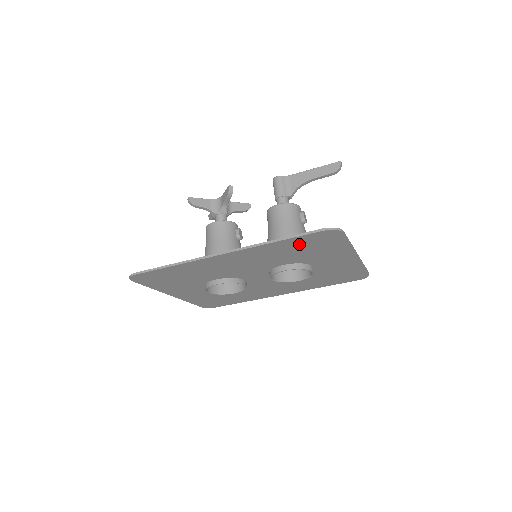
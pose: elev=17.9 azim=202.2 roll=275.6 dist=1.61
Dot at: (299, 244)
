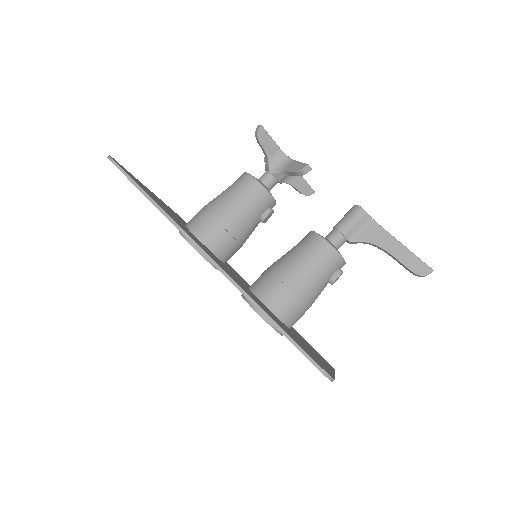
Dot at: occluded
